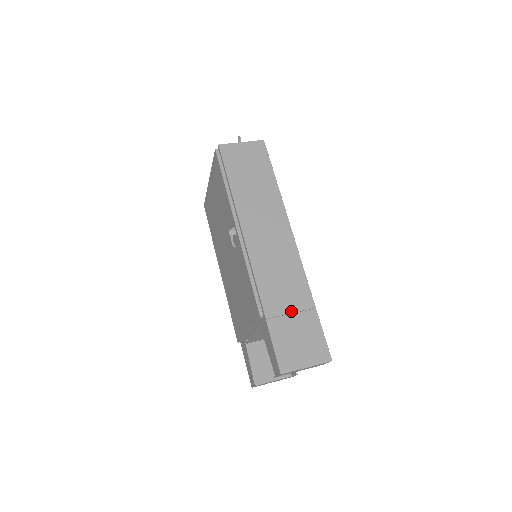
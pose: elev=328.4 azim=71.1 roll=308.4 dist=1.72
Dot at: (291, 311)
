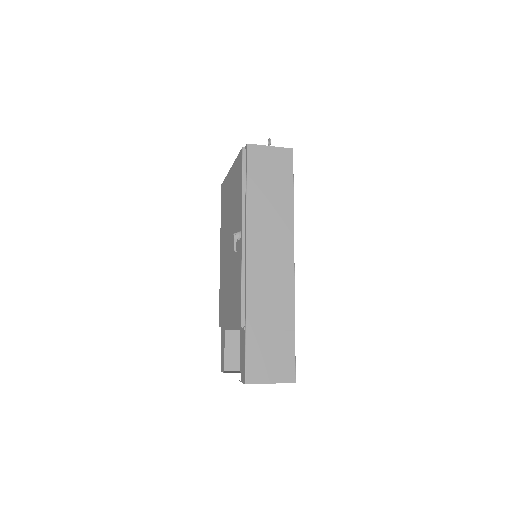
Dot at: (271, 328)
